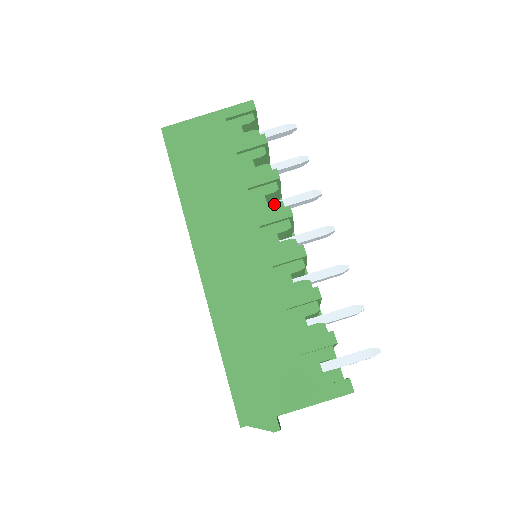
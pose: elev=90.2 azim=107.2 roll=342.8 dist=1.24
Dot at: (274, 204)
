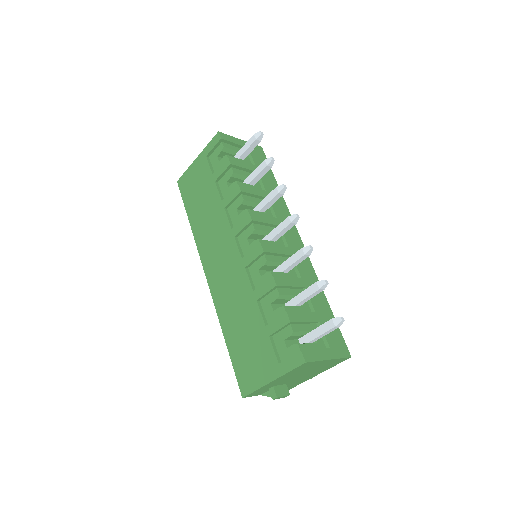
Dot at: (242, 214)
